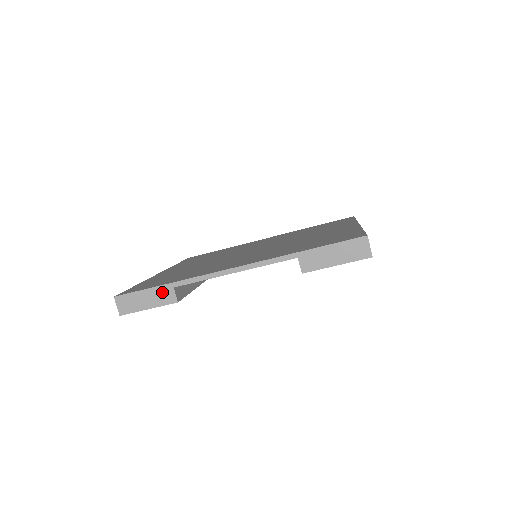
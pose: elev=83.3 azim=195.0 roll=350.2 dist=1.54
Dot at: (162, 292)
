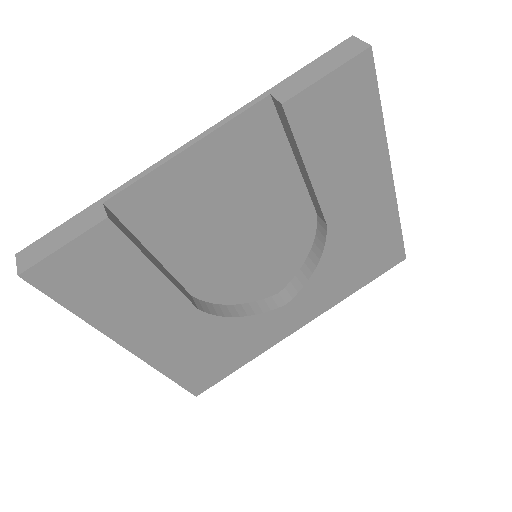
Dot at: (86, 216)
